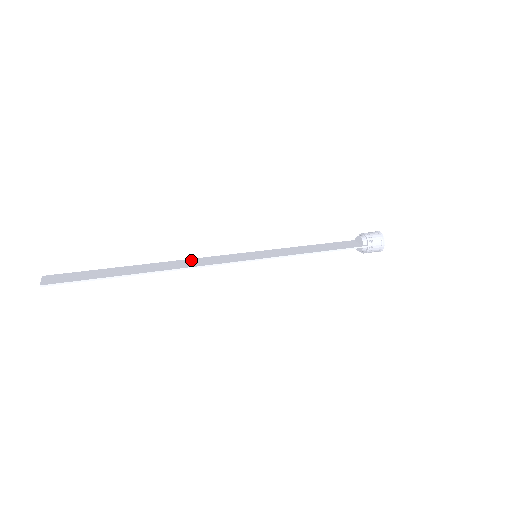
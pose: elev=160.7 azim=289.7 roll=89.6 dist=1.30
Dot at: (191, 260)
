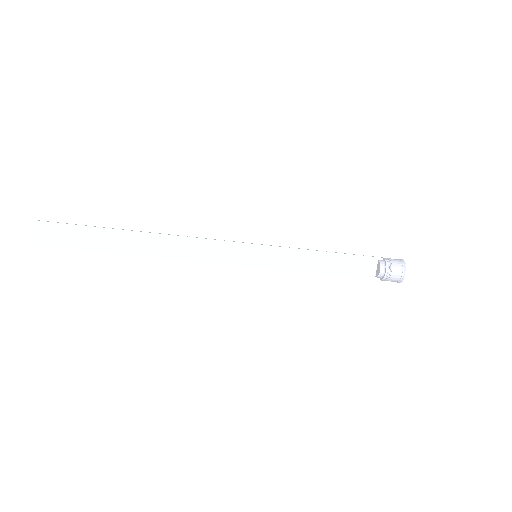
Dot at: (185, 256)
